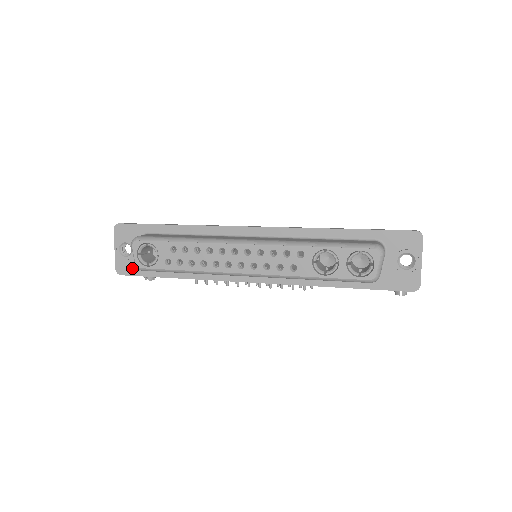
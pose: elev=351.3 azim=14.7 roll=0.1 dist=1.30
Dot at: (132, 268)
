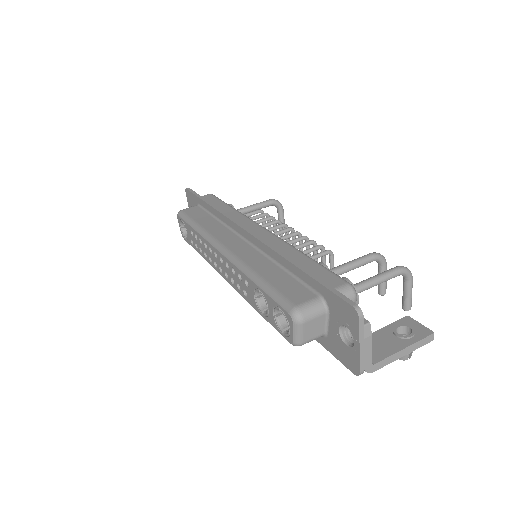
Dot at: occluded
